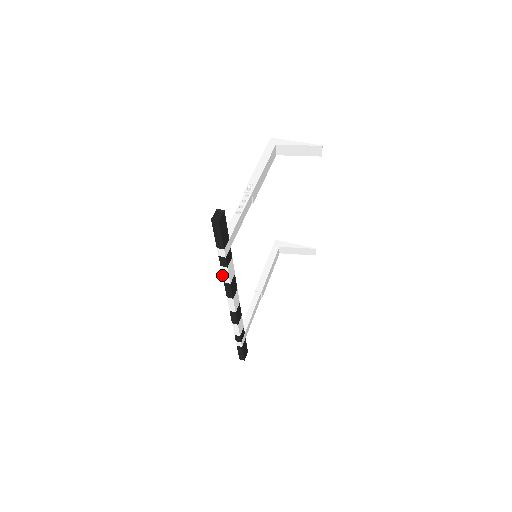
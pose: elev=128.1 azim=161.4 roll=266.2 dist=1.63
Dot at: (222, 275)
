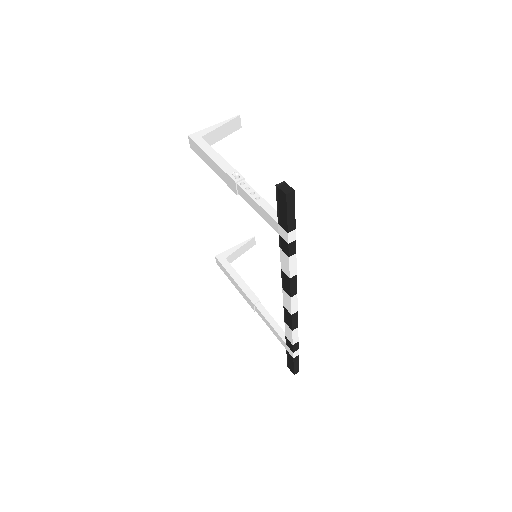
Dot at: (289, 269)
